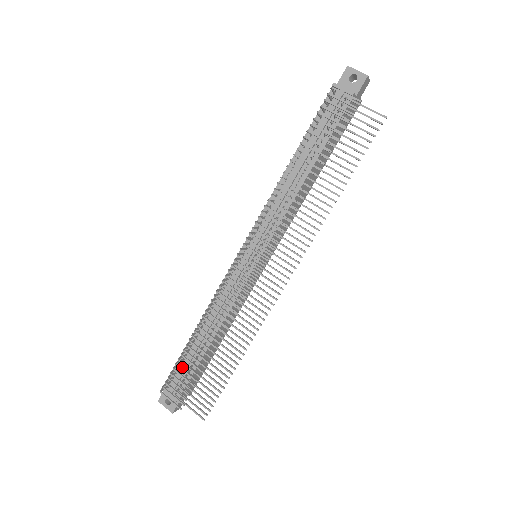
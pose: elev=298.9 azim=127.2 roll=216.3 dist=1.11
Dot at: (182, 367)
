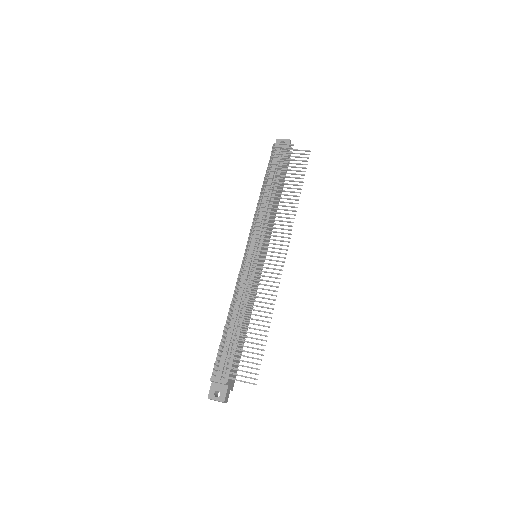
Dot at: (224, 353)
